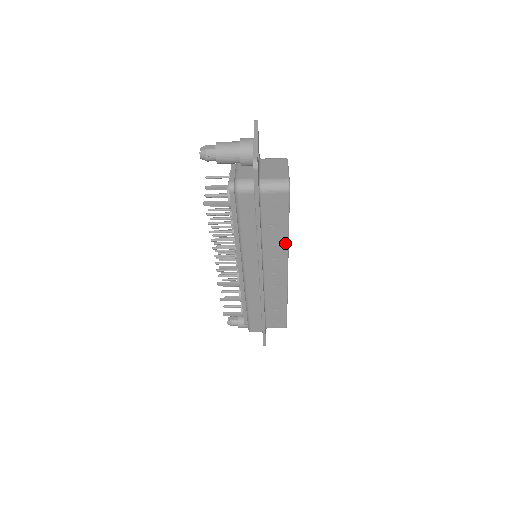
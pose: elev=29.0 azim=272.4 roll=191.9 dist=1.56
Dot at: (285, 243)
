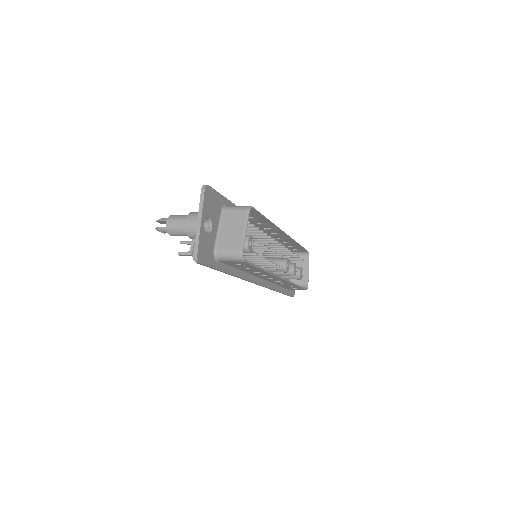
Dot at: (266, 273)
